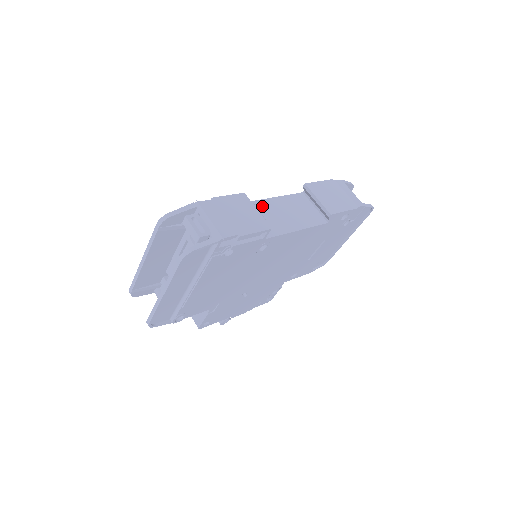
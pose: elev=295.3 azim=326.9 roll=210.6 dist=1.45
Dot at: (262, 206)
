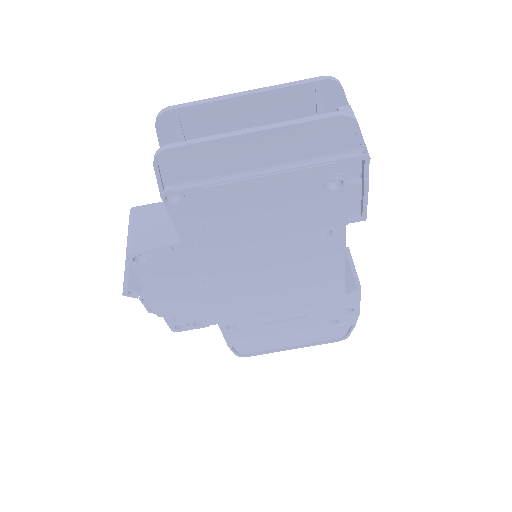
Dot at: occluded
